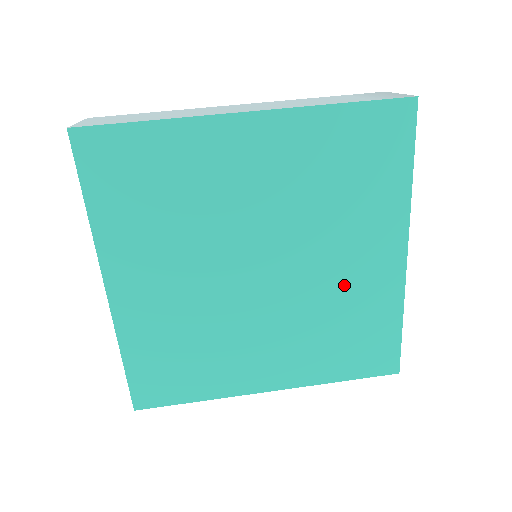
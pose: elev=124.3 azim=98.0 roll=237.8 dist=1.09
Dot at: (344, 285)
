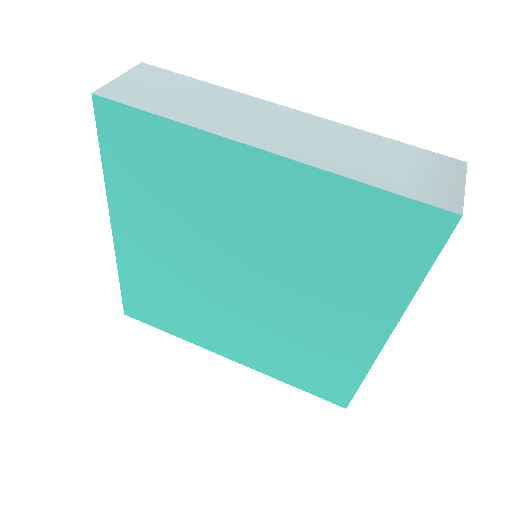
Dot at: (316, 327)
